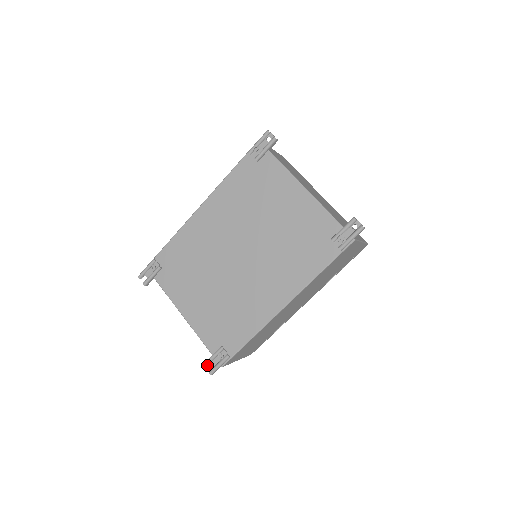
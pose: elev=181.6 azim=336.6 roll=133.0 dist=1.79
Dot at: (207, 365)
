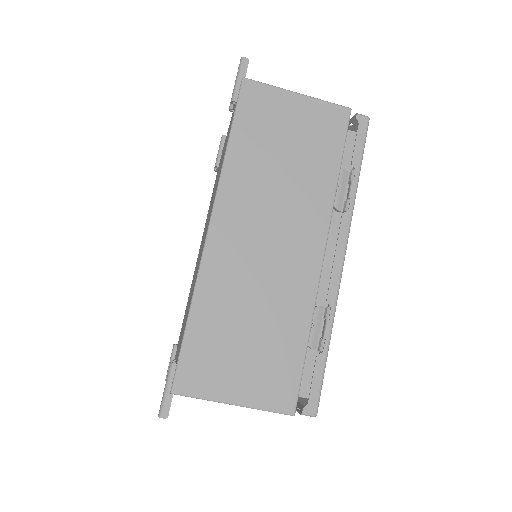
Dot at: occluded
